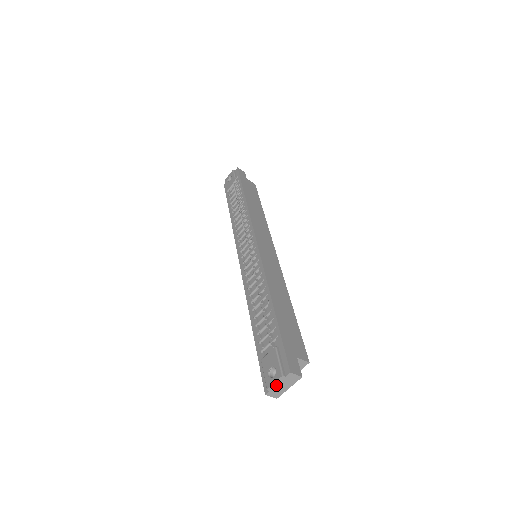
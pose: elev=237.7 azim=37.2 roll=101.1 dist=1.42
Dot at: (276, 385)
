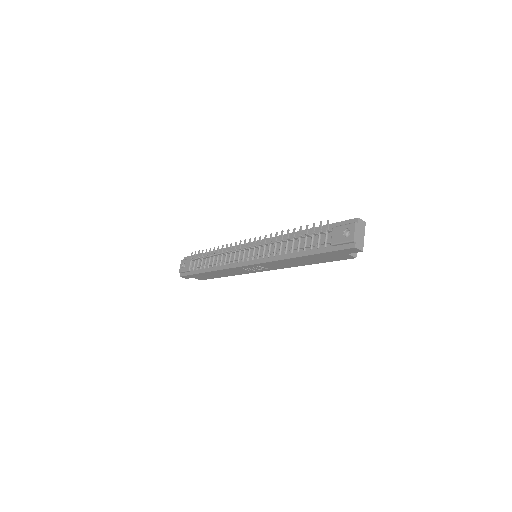
Dot at: (356, 234)
